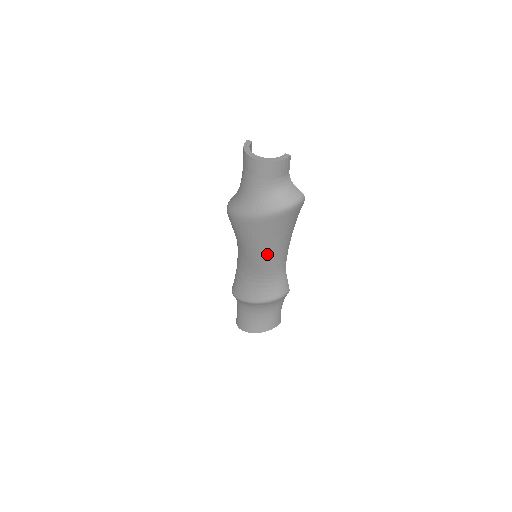
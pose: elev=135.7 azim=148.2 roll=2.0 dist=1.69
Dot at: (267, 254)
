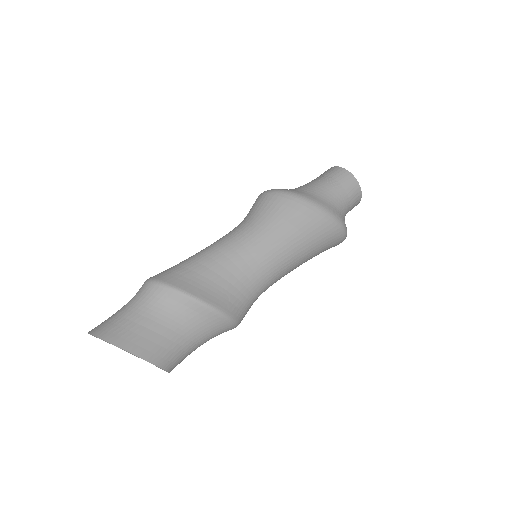
Dot at: (287, 258)
